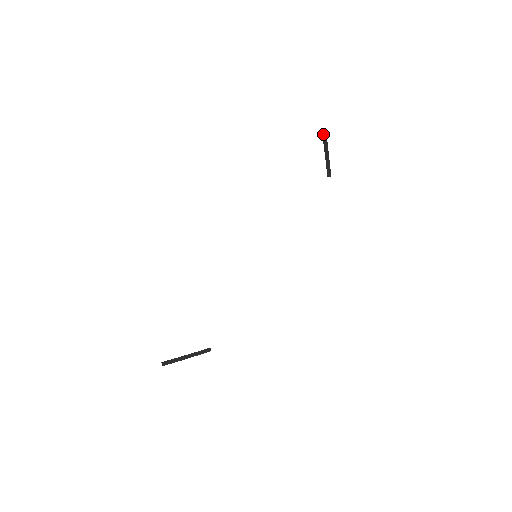
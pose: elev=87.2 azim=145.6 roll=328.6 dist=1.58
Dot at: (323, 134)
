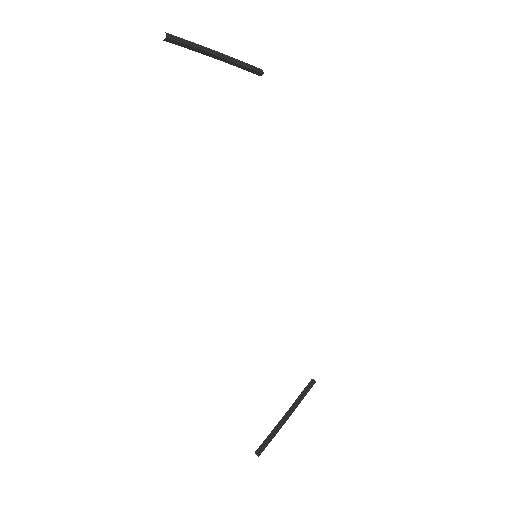
Dot at: (177, 44)
